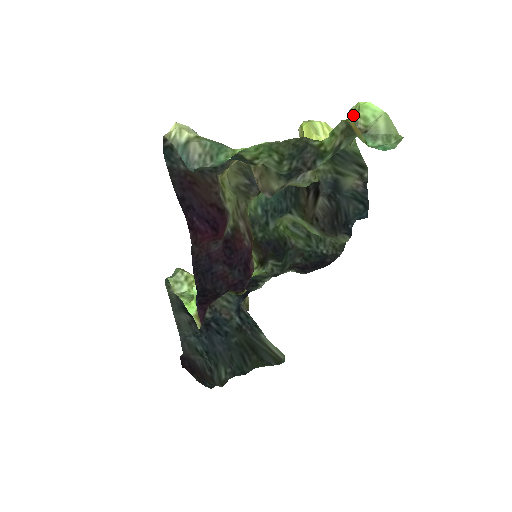
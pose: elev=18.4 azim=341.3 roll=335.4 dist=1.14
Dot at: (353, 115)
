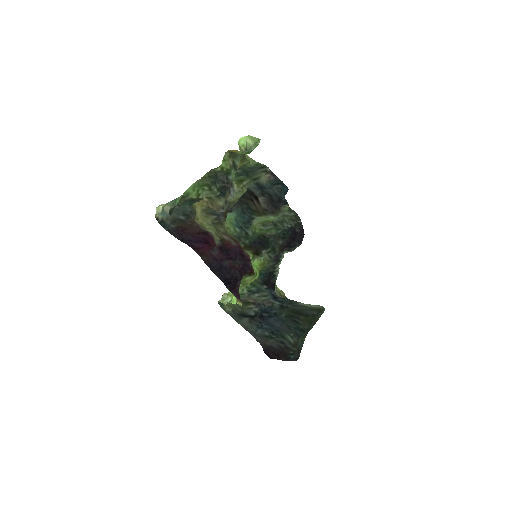
Dot at: (240, 149)
